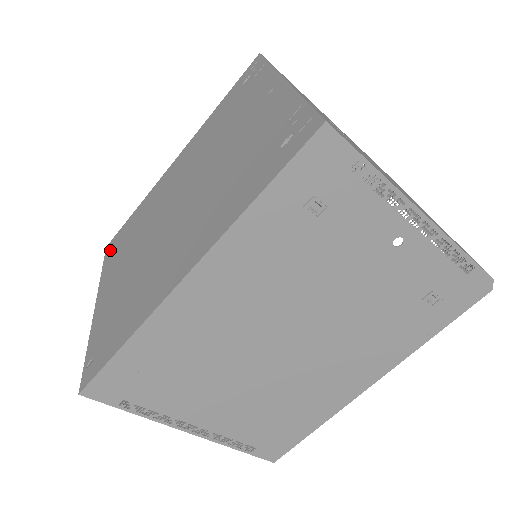
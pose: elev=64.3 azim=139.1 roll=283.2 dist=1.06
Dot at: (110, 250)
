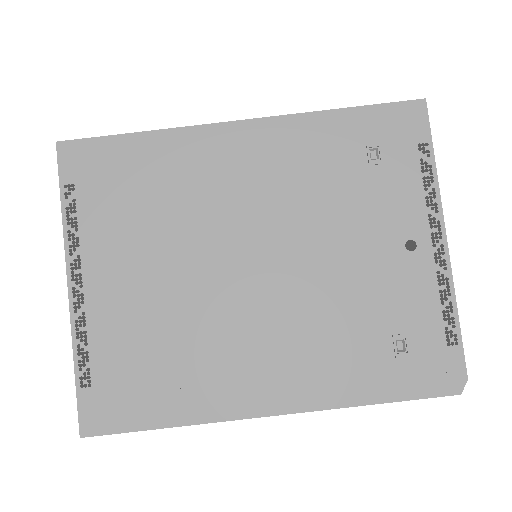
Dot at: occluded
